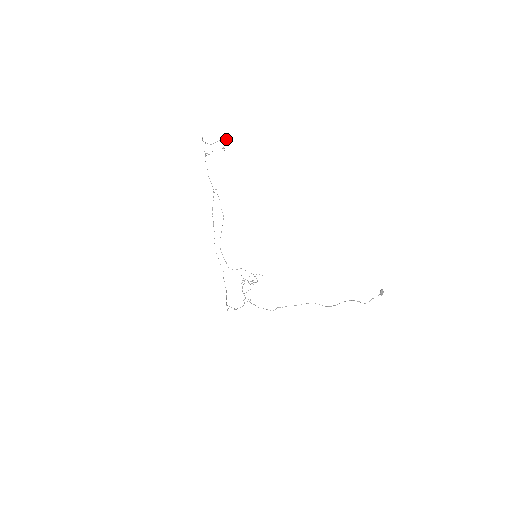
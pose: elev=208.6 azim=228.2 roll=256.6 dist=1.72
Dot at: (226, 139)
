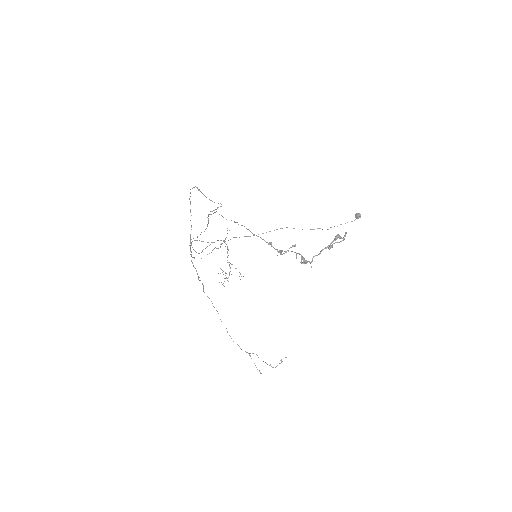
Dot at: occluded
